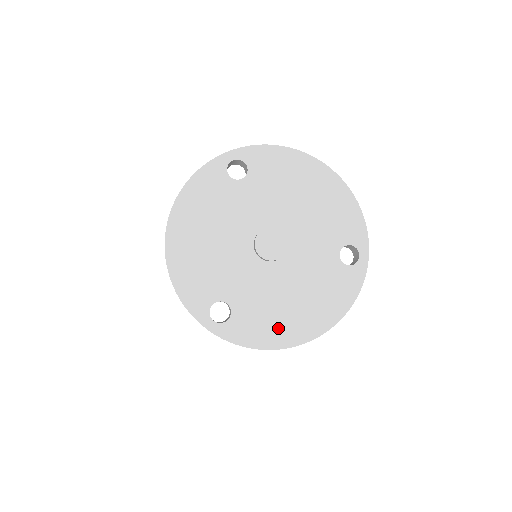
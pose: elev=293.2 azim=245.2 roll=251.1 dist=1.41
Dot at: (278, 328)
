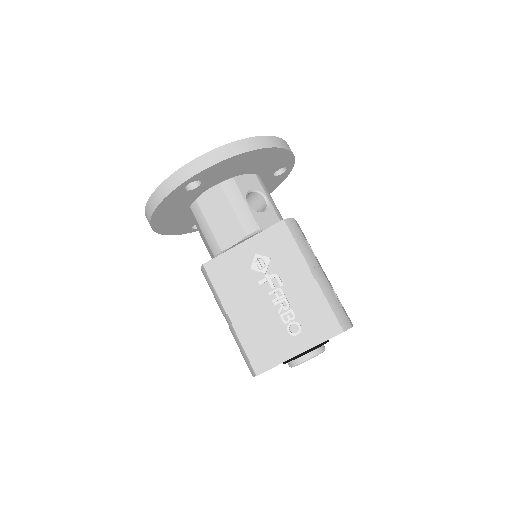
Dot at: occluded
